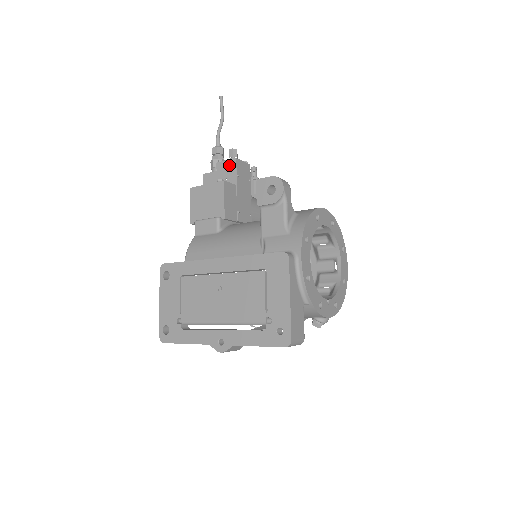
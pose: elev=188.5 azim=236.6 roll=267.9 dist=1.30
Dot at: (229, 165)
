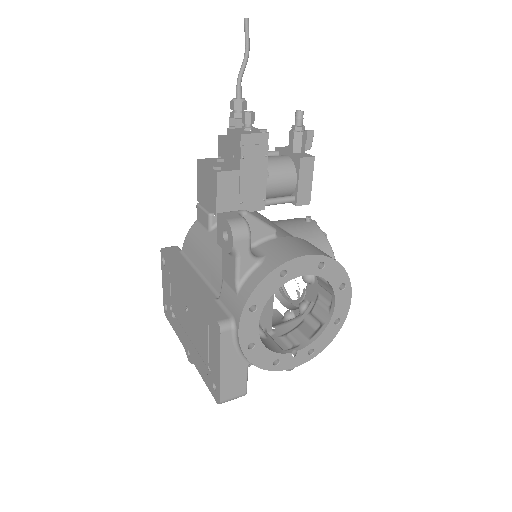
Dot at: (235, 140)
